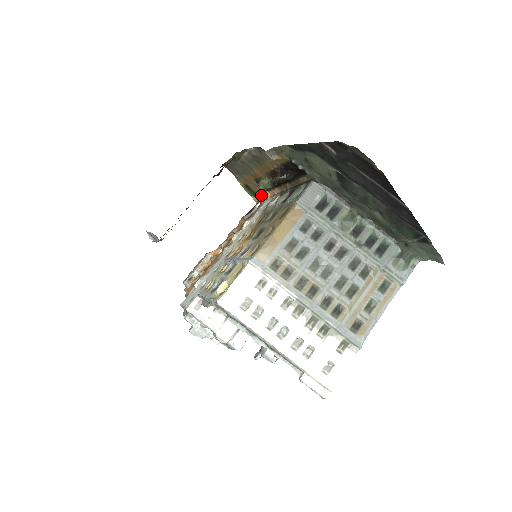
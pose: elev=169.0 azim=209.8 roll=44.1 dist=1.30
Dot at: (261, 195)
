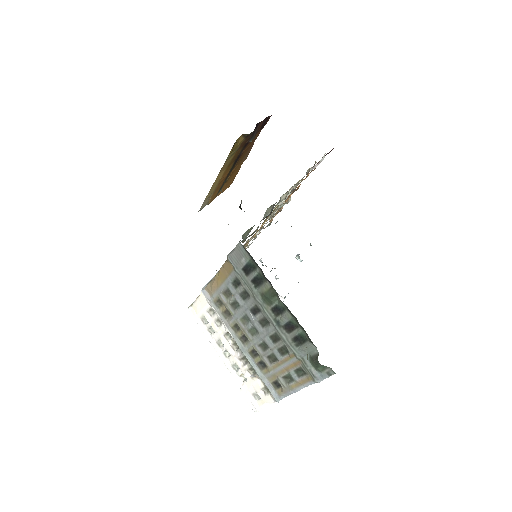
Dot at: occluded
